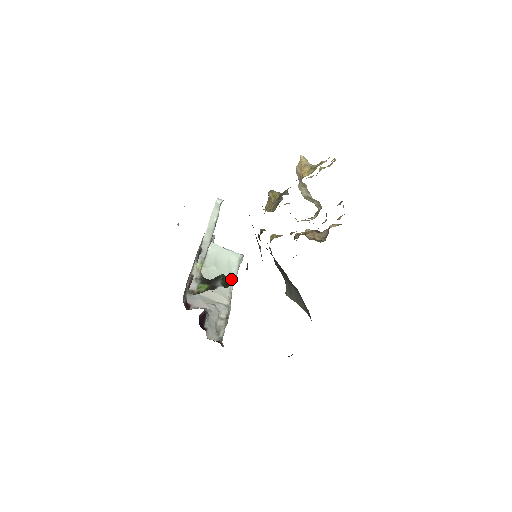
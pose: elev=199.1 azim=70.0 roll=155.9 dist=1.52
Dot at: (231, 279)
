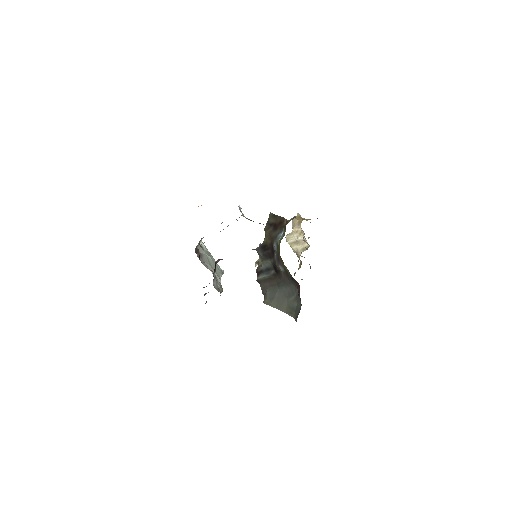
Dot at: occluded
